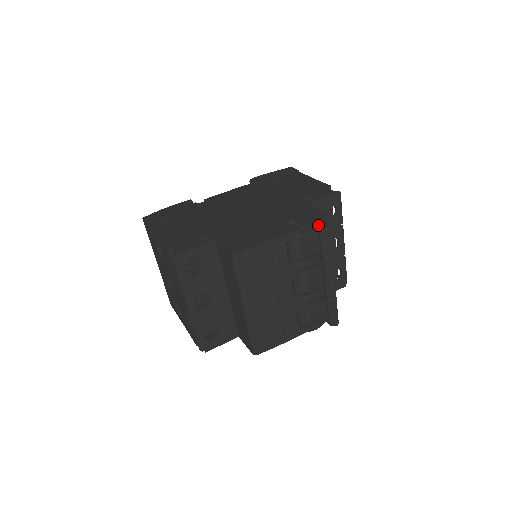
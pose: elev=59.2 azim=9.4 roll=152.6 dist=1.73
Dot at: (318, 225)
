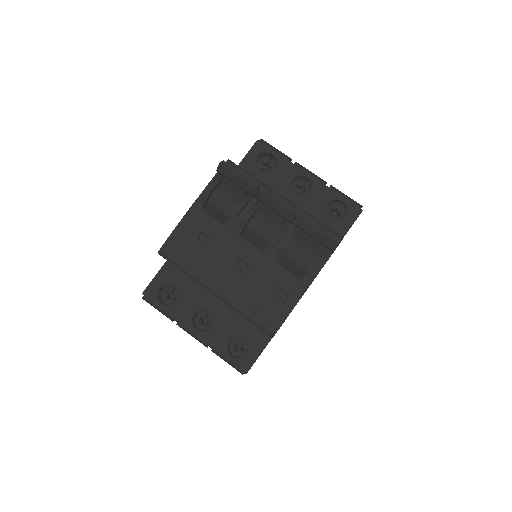
Dot at: occluded
